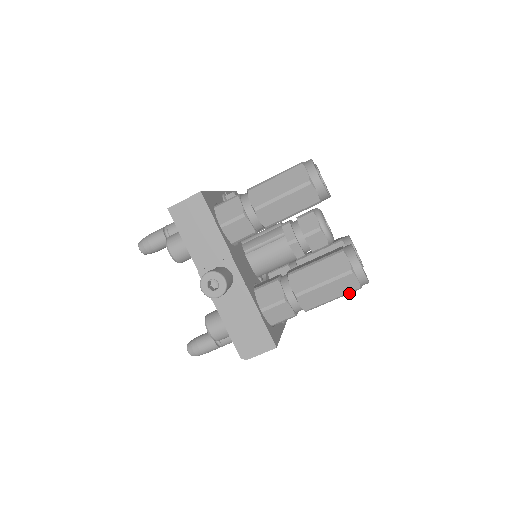
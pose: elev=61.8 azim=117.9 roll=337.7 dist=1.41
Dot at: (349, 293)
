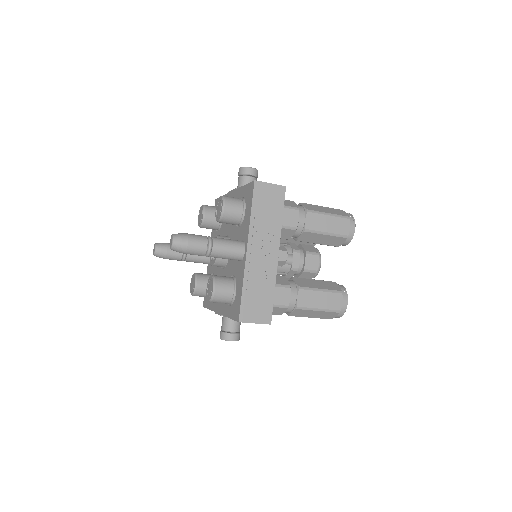
Dot at: occluded
